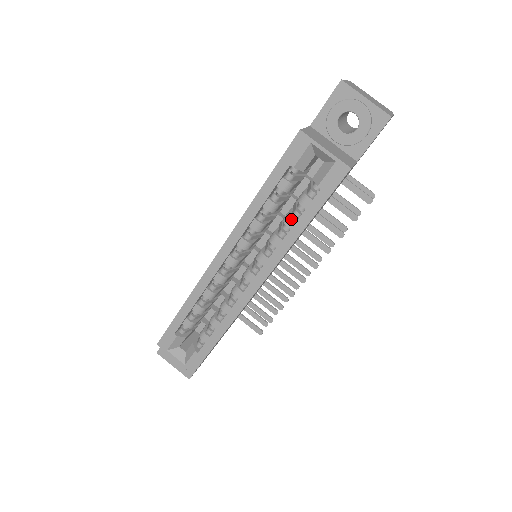
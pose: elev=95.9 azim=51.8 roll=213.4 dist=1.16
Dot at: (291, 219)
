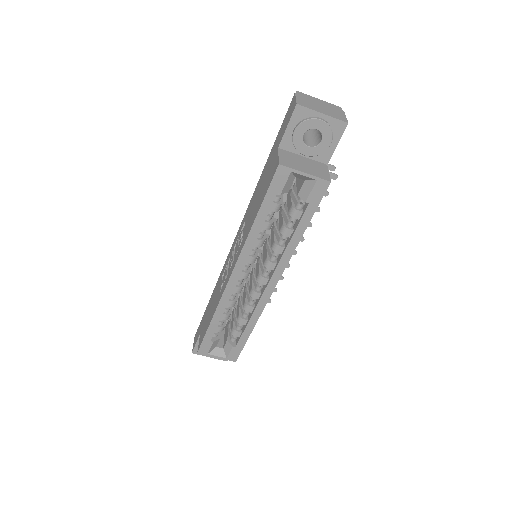
Dot at: (288, 231)
